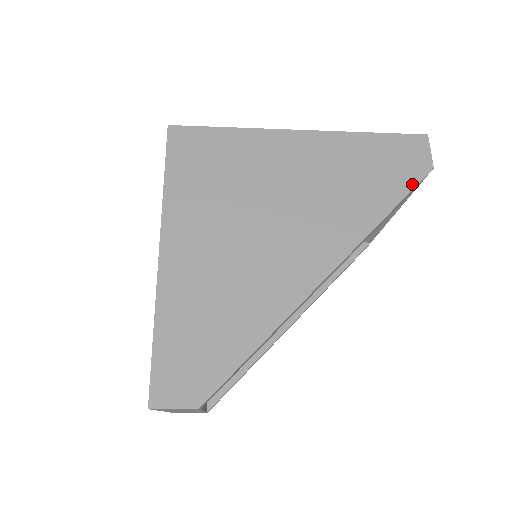
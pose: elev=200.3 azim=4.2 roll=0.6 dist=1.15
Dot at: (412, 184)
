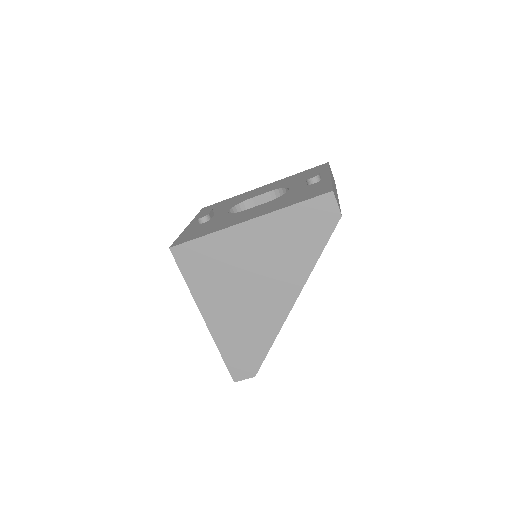
Dot at: (329, 233)
